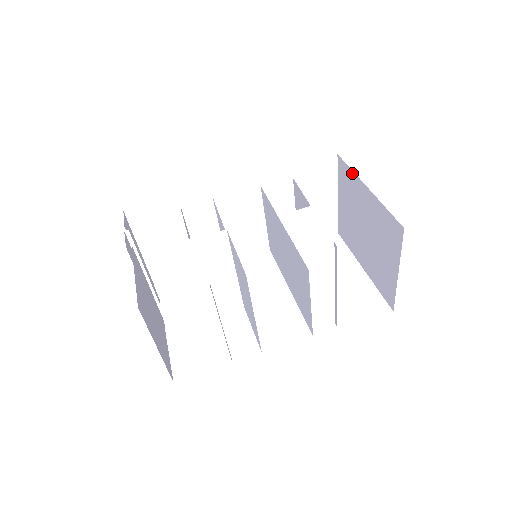
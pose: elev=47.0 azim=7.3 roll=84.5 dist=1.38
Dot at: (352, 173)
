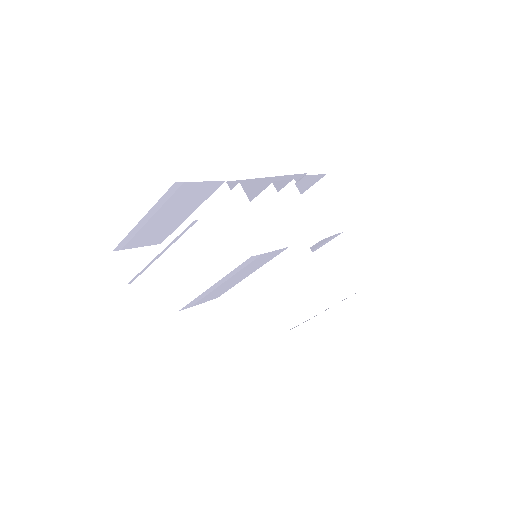
Dot at: (341, 202)
